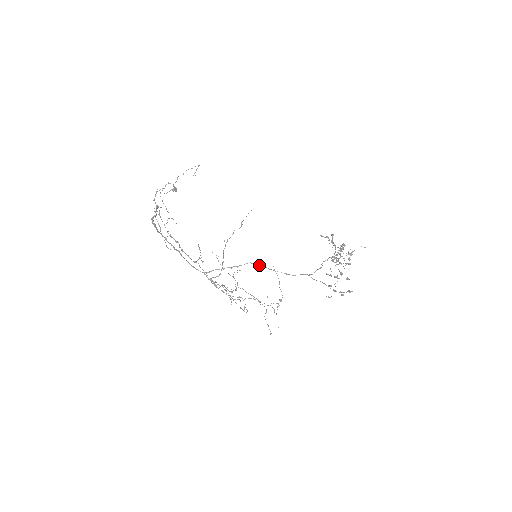
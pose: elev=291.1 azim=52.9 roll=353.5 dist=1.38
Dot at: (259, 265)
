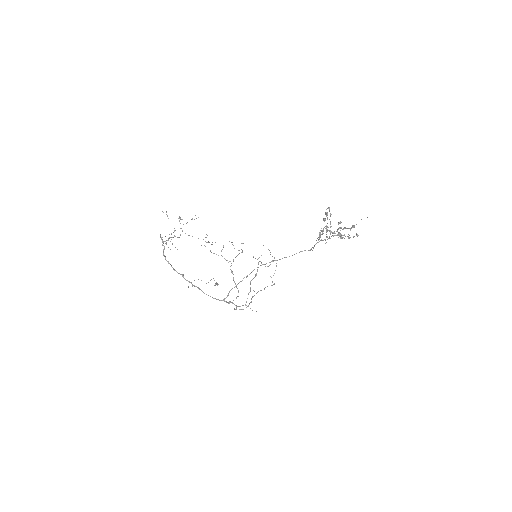
Dot at: occluded
